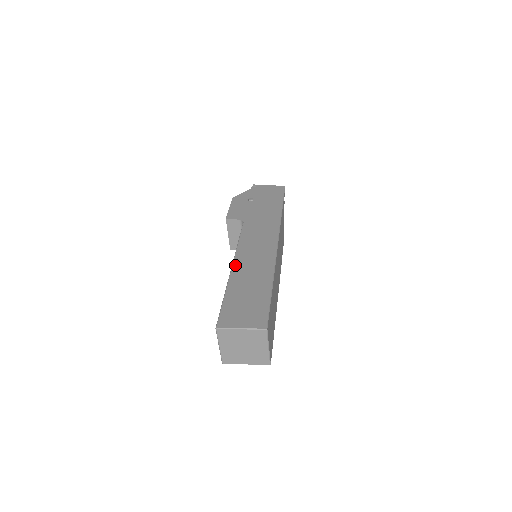
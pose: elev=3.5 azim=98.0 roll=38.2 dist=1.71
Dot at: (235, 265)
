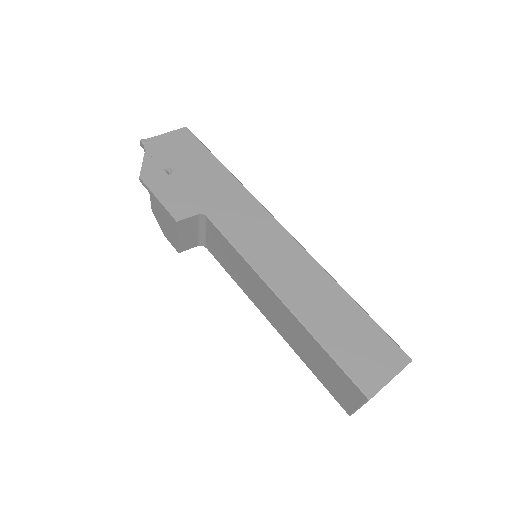
Dot at: (282, 294)
